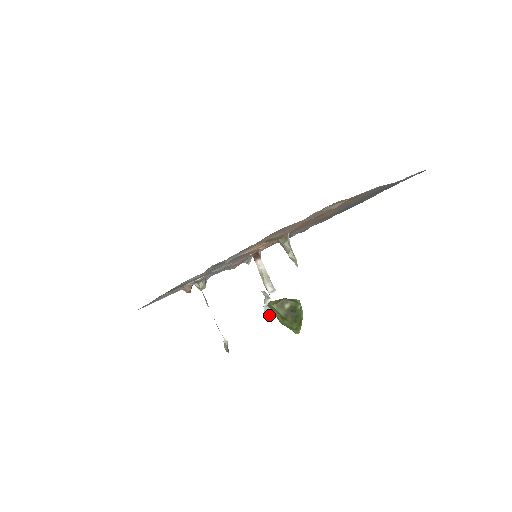
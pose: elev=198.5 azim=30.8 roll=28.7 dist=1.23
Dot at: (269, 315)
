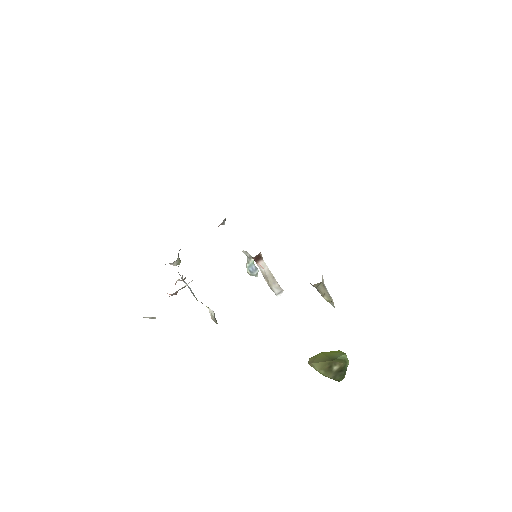
Dot at: (254, 275)
